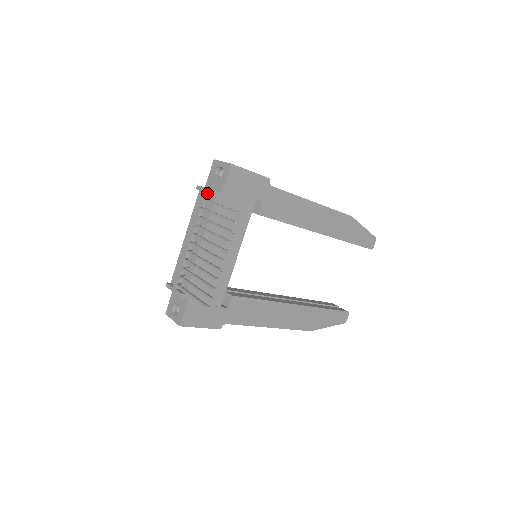
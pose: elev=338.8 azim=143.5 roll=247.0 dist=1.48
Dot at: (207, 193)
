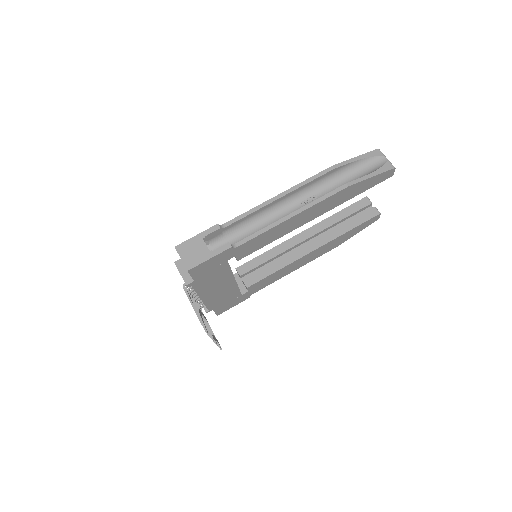
Dot at: (184, 276)
